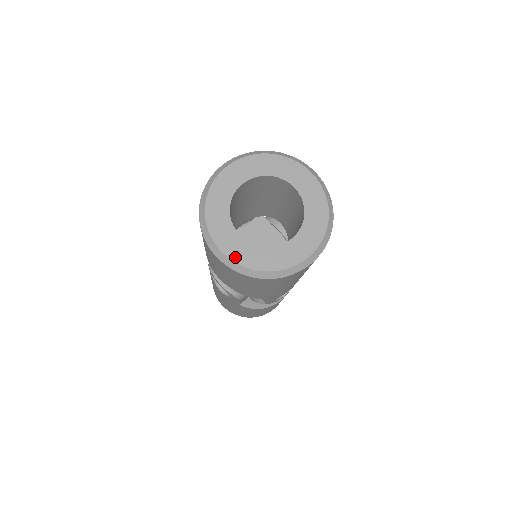
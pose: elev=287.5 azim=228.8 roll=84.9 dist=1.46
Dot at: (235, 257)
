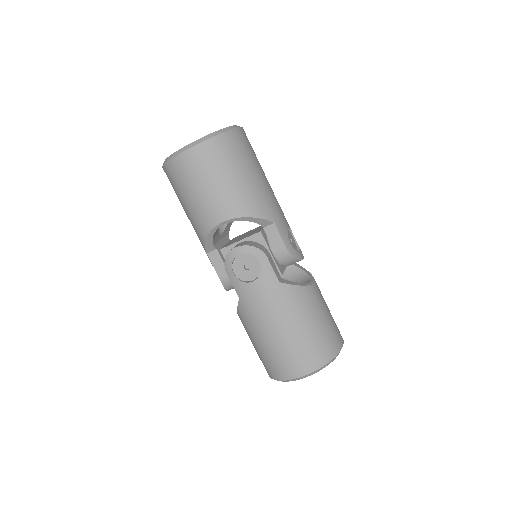
Dot at: (197, 140)
